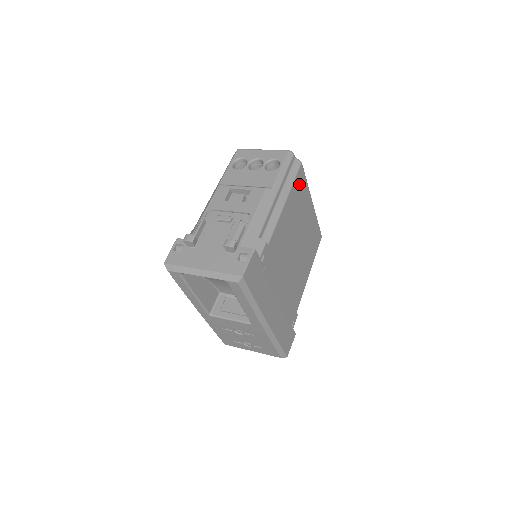
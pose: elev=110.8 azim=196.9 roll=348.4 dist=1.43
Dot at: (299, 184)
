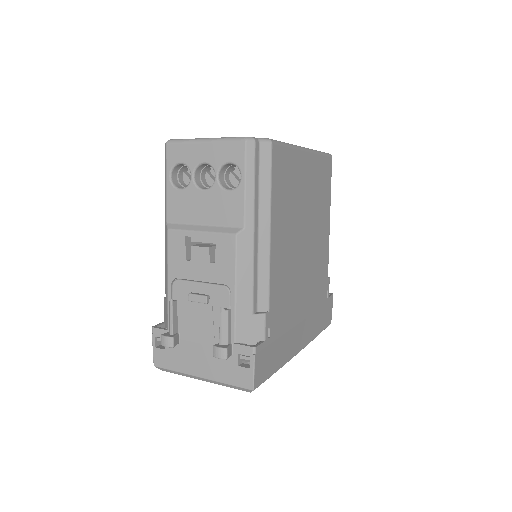
Dot at: (279, 173)
